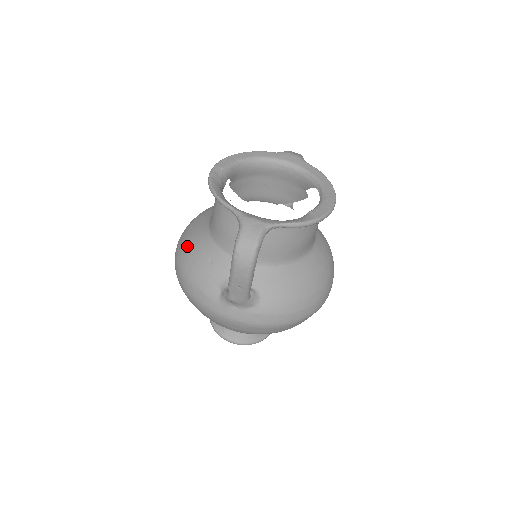
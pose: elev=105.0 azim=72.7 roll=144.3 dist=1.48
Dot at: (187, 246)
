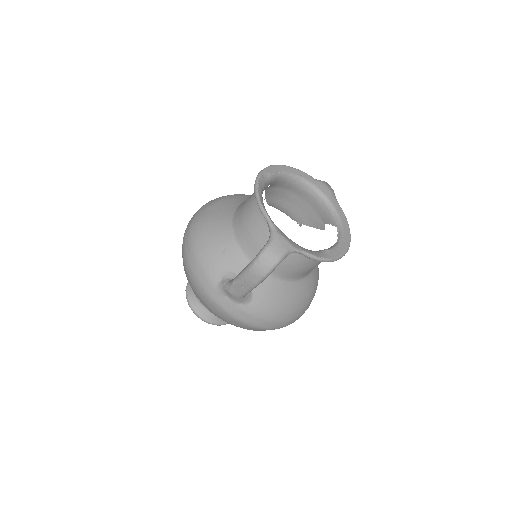
Dot at: (206, 224)
